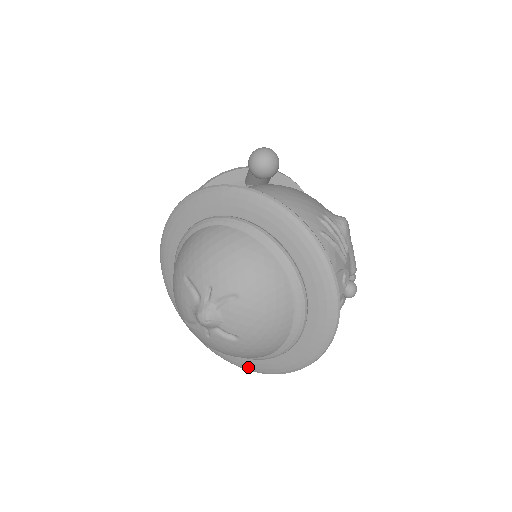
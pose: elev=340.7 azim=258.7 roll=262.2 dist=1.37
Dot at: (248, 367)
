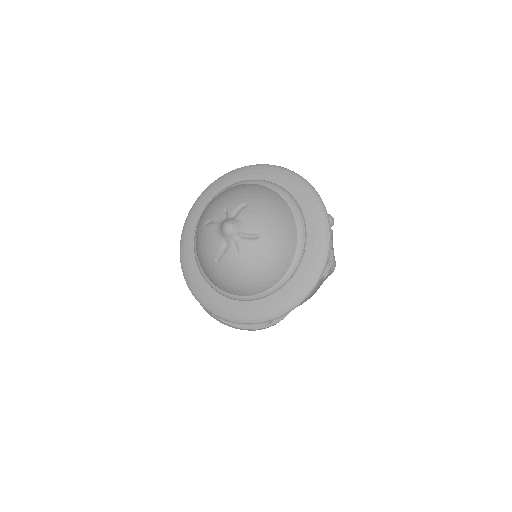
Dot at: (284, 305)
